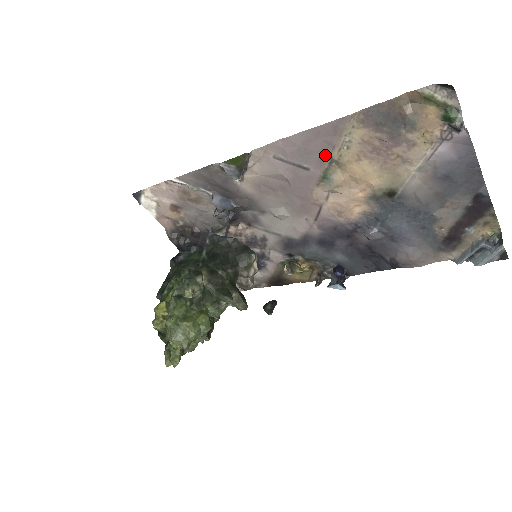
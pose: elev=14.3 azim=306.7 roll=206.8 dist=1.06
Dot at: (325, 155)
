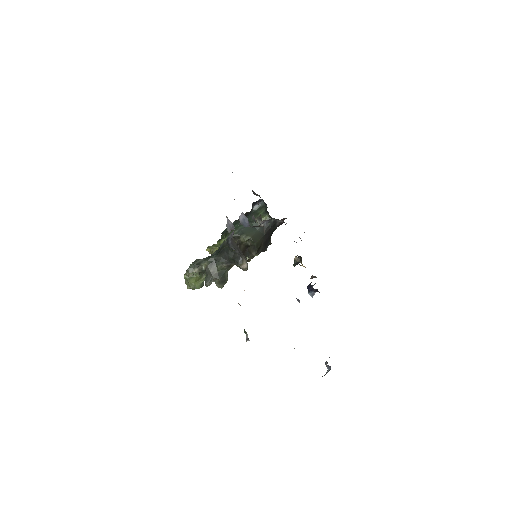
Dot at: occluded
